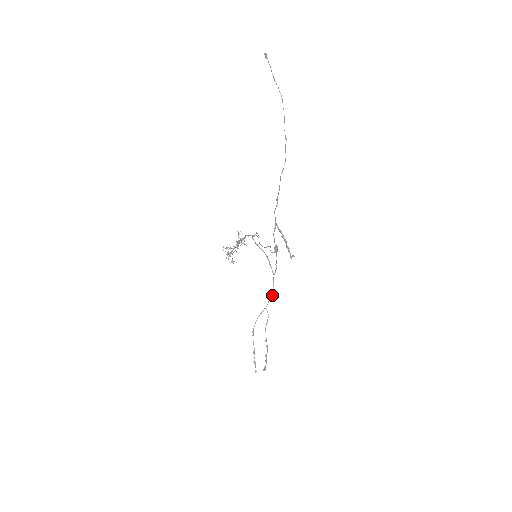
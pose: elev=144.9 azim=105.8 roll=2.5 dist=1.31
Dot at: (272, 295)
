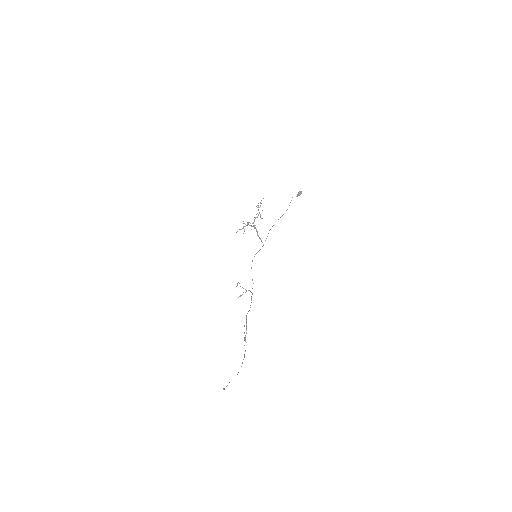
Dot at: (251, 292)
